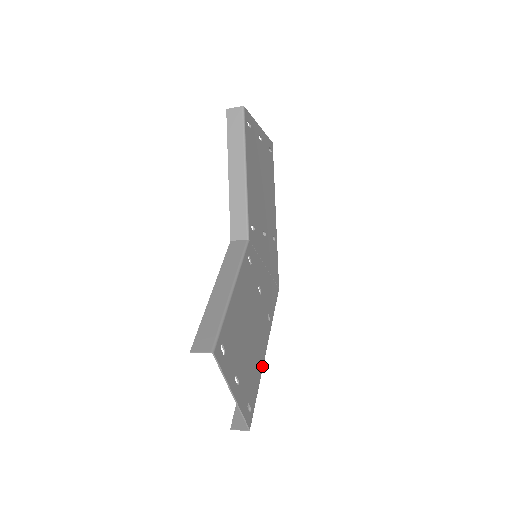
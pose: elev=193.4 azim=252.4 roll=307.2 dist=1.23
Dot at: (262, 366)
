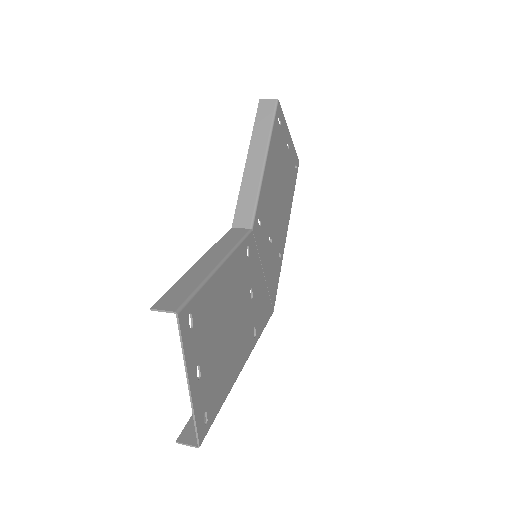
Dot at: (234, 381)
